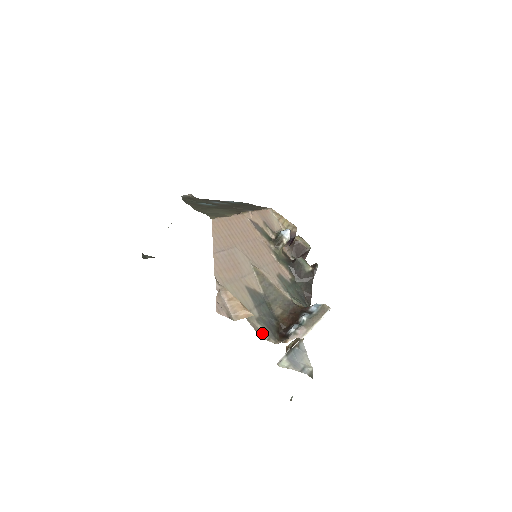
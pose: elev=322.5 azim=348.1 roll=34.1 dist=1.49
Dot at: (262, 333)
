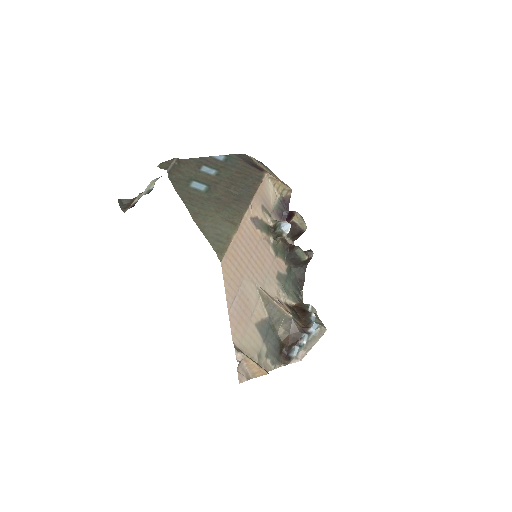
Dot at: (270, 365)
